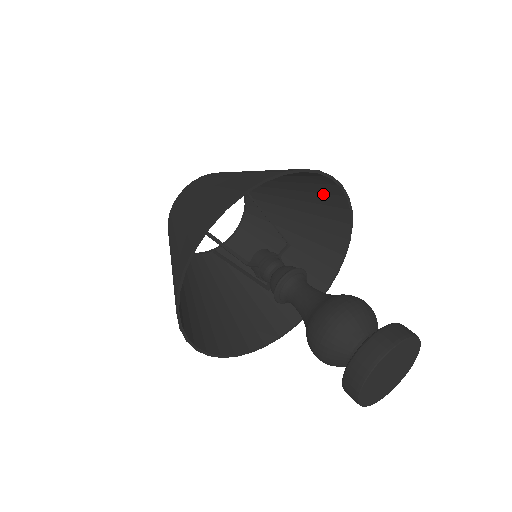
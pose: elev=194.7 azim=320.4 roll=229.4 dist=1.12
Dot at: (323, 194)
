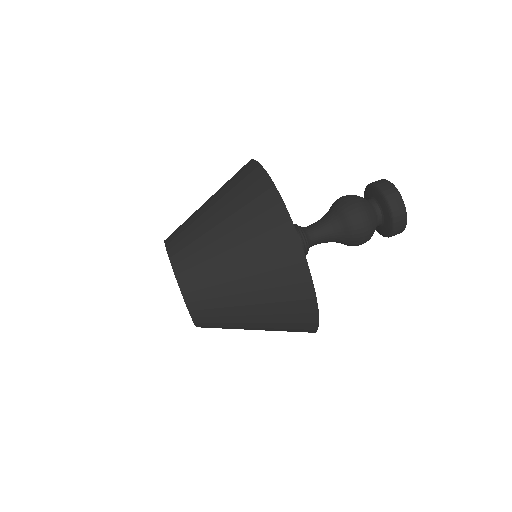
Dot at: occluded
